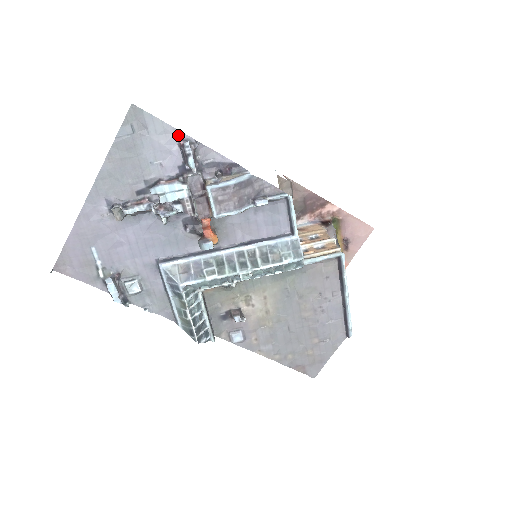
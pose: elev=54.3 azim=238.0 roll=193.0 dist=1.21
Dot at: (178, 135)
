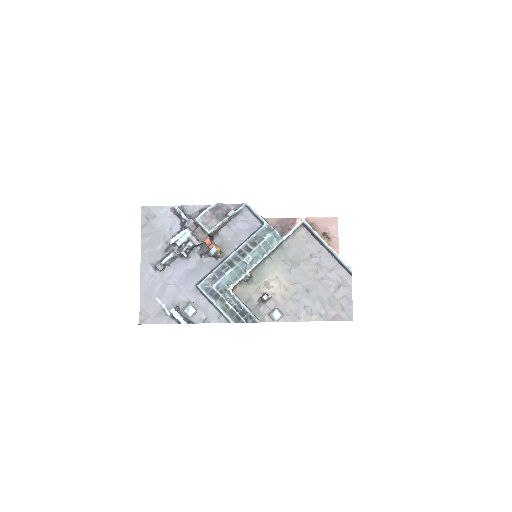
Dot at: (171, 209)
